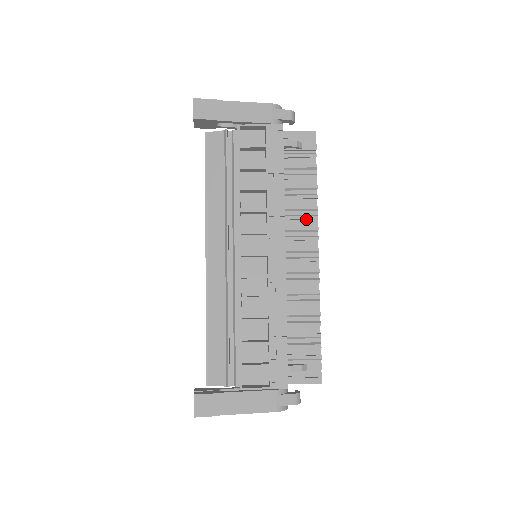
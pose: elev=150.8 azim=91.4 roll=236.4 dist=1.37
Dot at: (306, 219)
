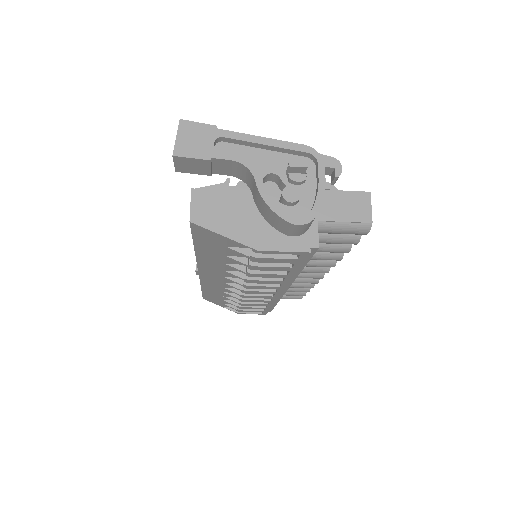
Dot at: occluded
